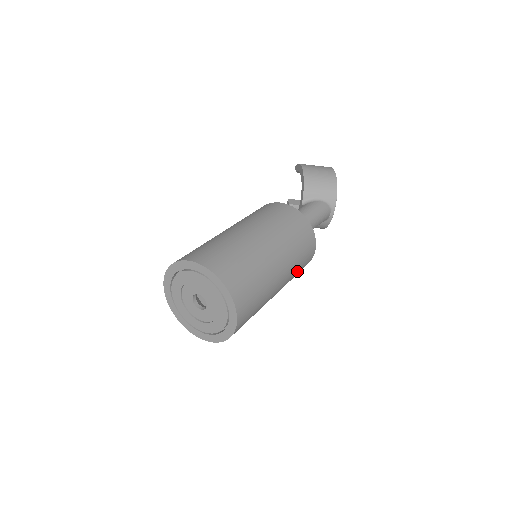
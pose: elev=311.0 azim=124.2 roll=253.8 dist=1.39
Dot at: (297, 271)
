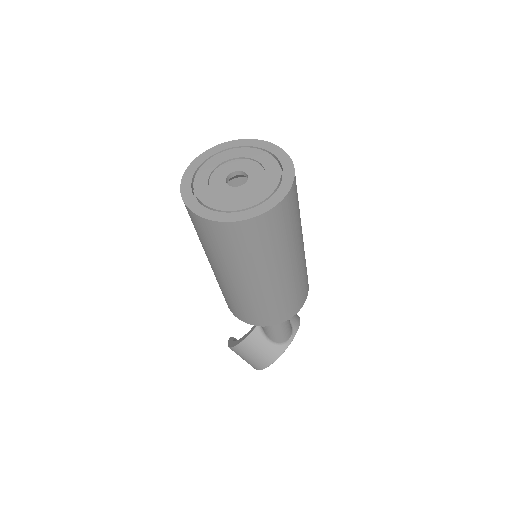
Dot at: (296, 289)
